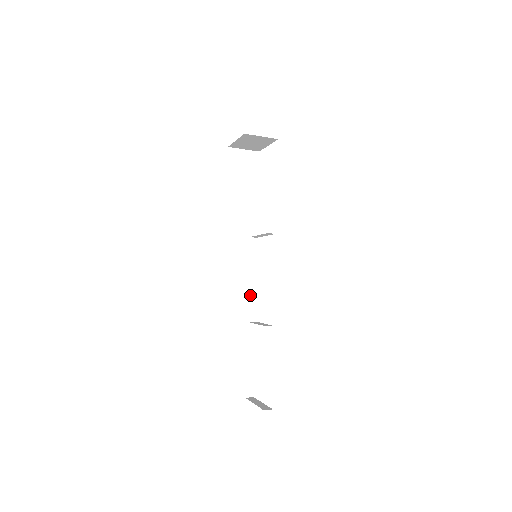
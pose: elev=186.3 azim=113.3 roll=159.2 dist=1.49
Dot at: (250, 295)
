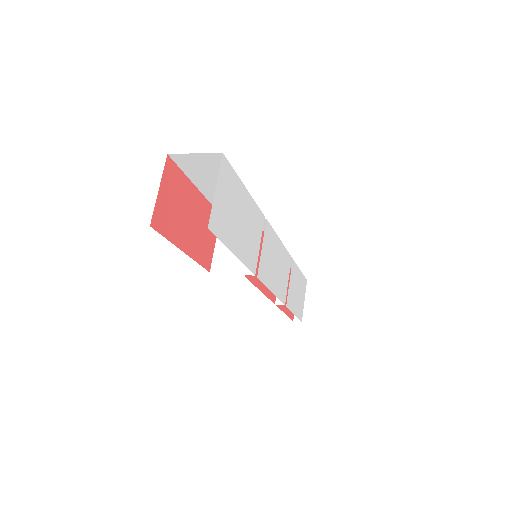
Dot at: occluded
